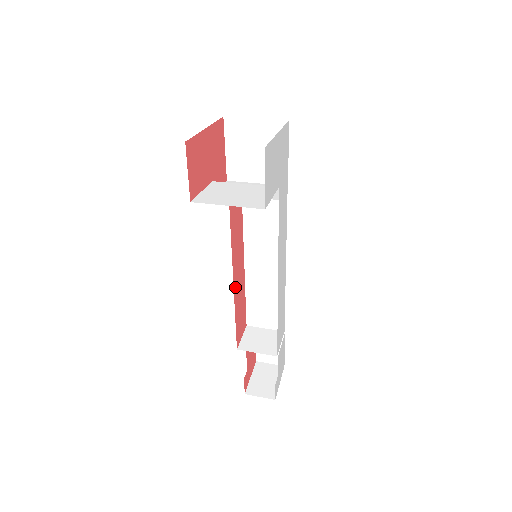
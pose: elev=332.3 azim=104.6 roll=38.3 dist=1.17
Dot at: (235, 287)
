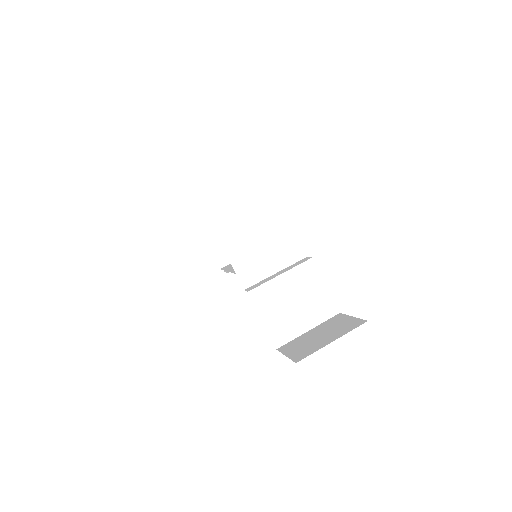
Dot at: occluded
